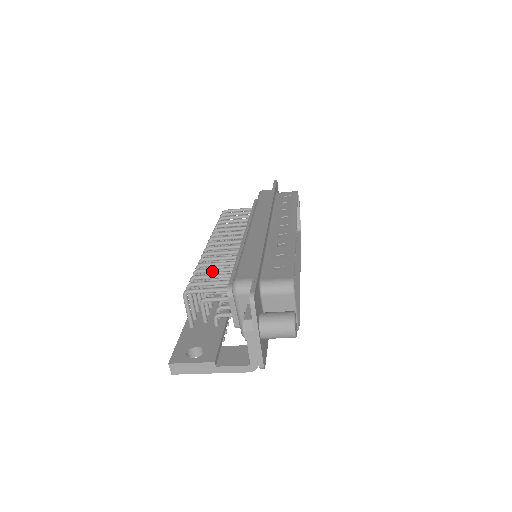
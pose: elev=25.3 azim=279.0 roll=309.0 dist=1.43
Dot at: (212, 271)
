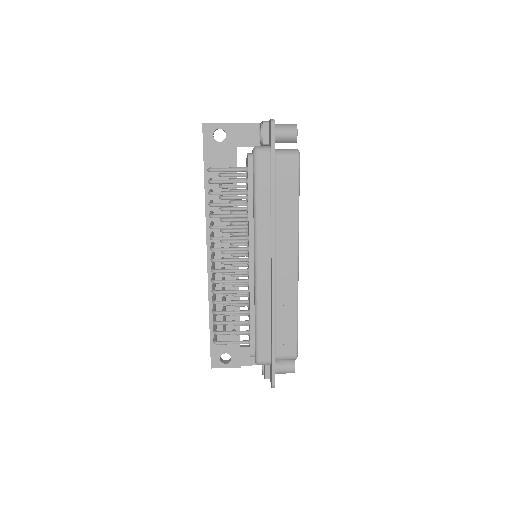
Dot at: occluded
